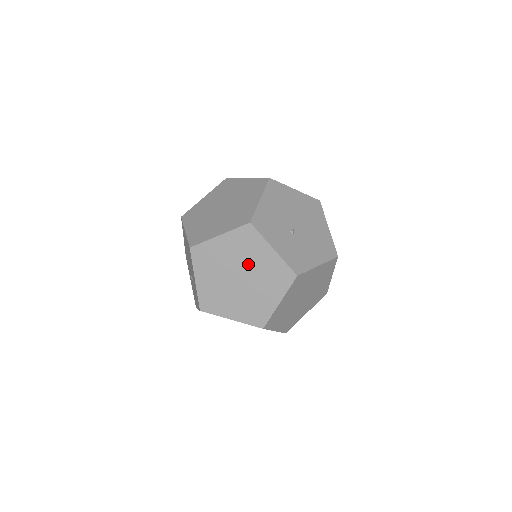
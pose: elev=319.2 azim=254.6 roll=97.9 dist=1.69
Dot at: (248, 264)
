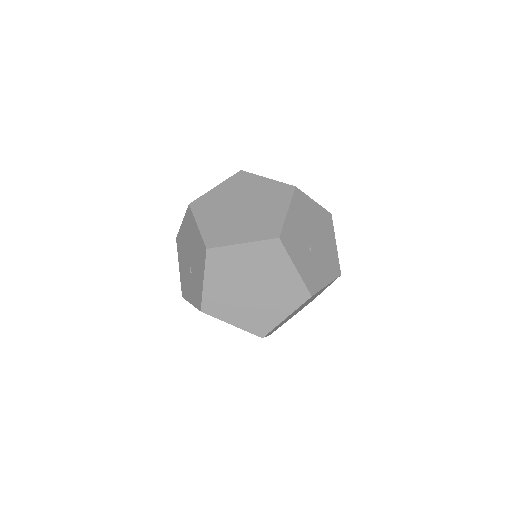
Dot at: (265, 277)
